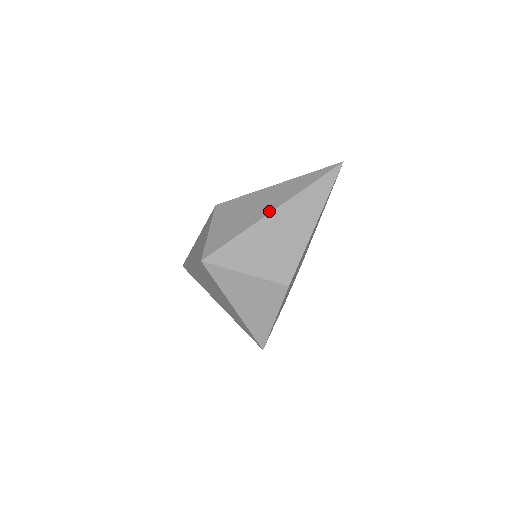
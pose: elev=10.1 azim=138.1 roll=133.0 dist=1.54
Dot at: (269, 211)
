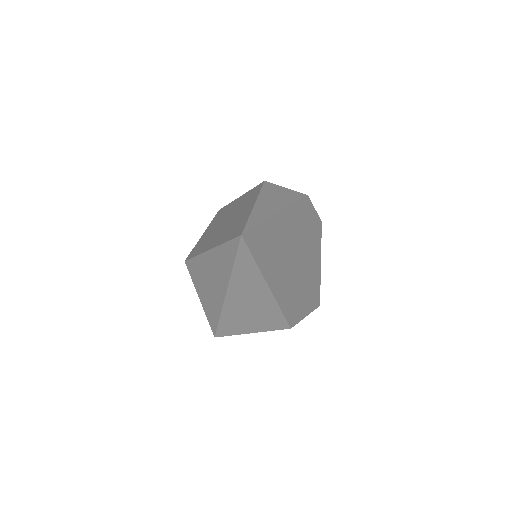
Dot at: (222, 297)
